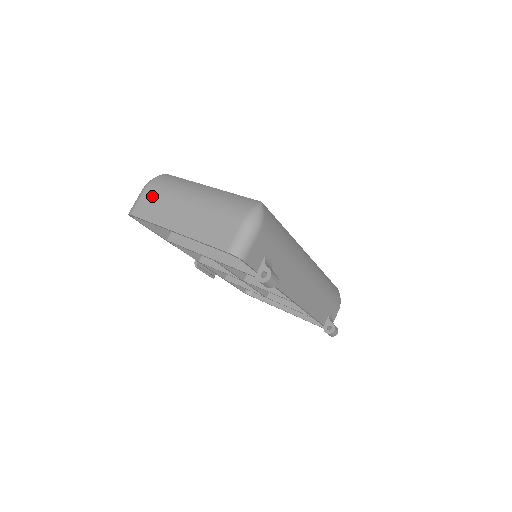
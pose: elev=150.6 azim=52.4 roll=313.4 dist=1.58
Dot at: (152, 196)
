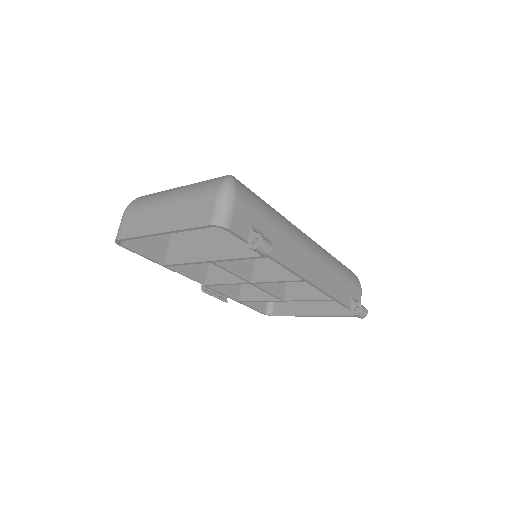
Dot at: (132, 215)
